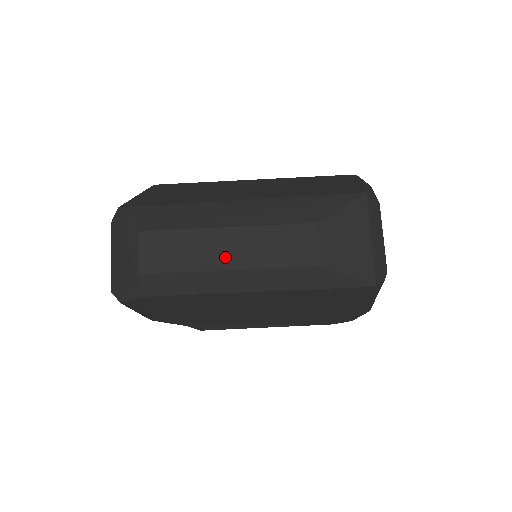
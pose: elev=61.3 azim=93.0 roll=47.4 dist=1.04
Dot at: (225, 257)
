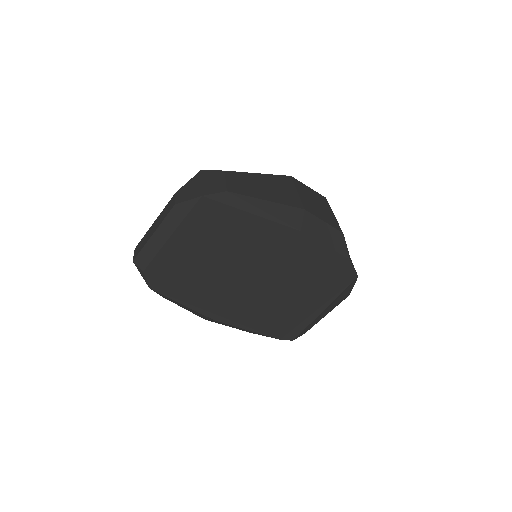
Dot at: (152, 232)
